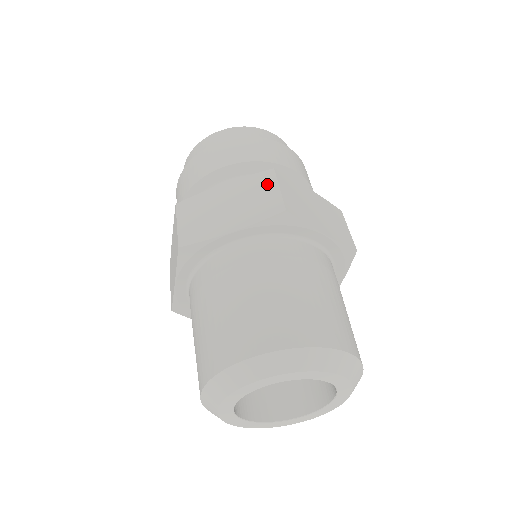
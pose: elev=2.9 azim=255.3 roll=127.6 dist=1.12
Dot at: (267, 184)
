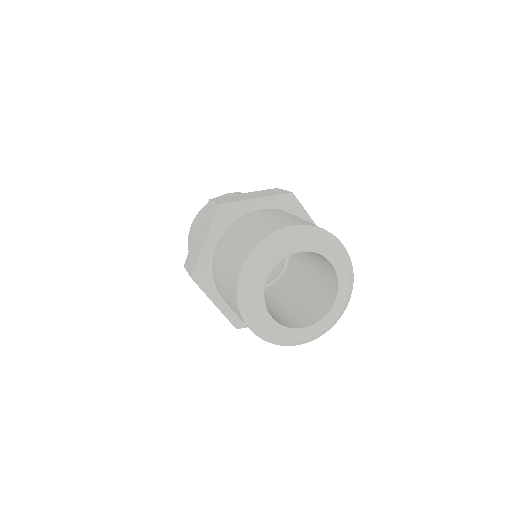
Dot at: (275, 190)
